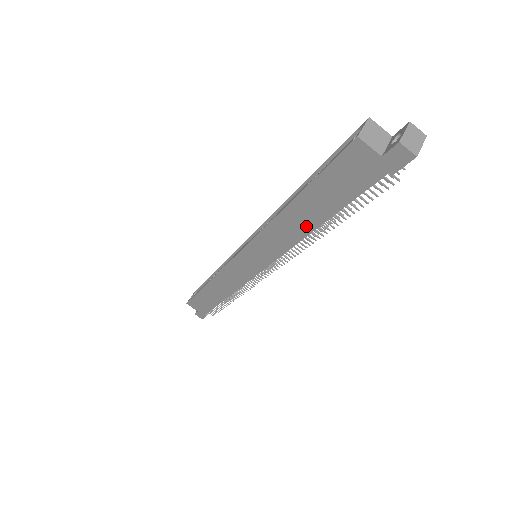
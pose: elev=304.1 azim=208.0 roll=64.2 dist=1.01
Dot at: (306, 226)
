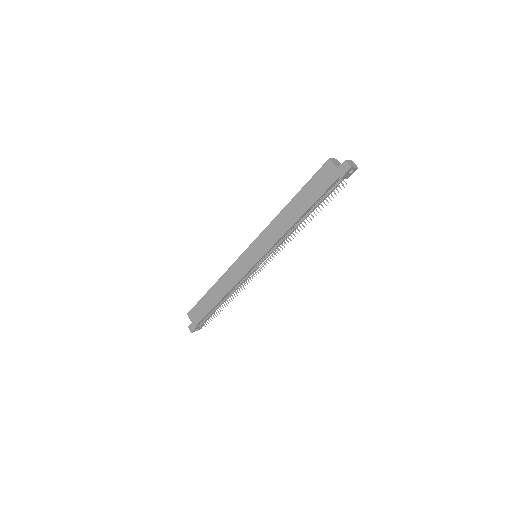
Dot at: (293, 218)
